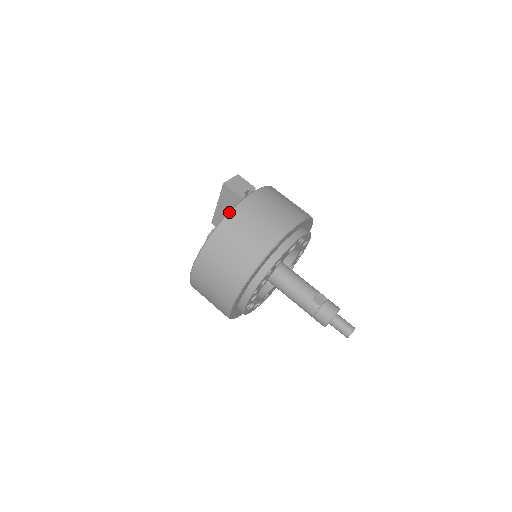
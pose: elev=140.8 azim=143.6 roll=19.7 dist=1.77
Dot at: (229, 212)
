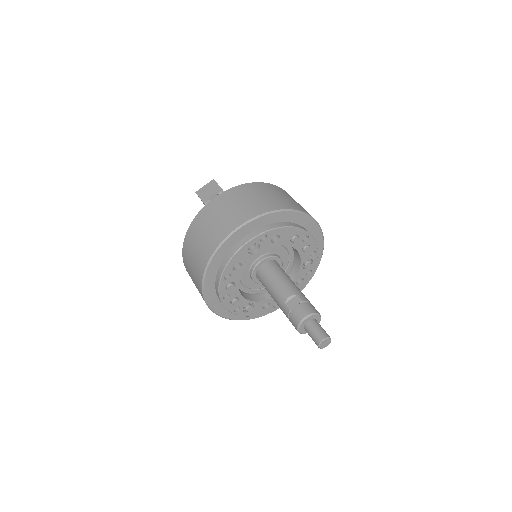
Dot at: occluded
